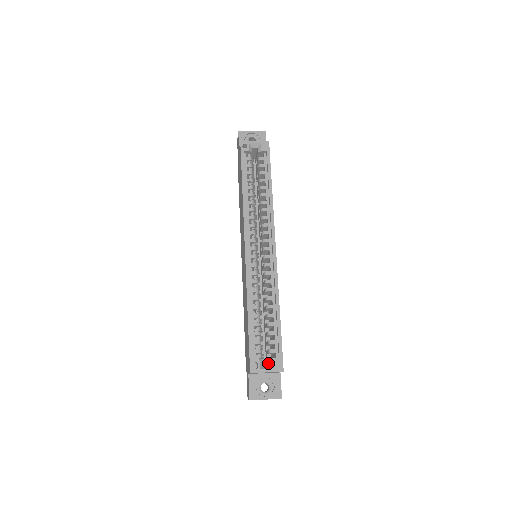
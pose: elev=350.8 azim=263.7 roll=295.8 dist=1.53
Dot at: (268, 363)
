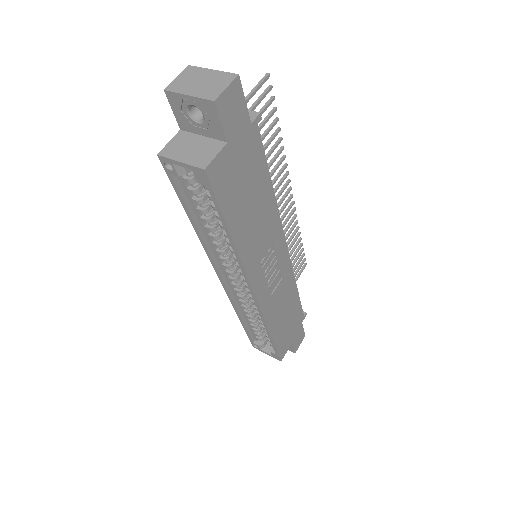
Dot at: occluded
